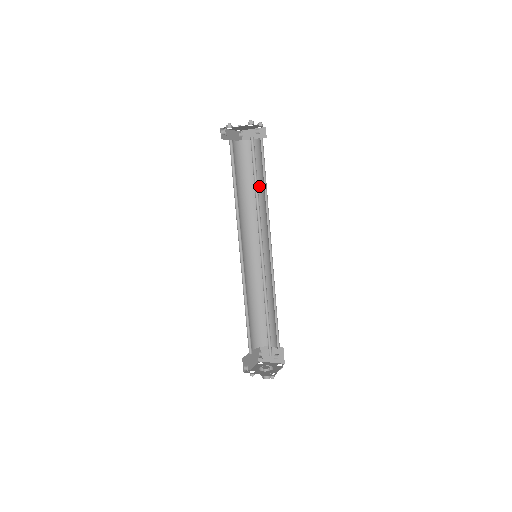
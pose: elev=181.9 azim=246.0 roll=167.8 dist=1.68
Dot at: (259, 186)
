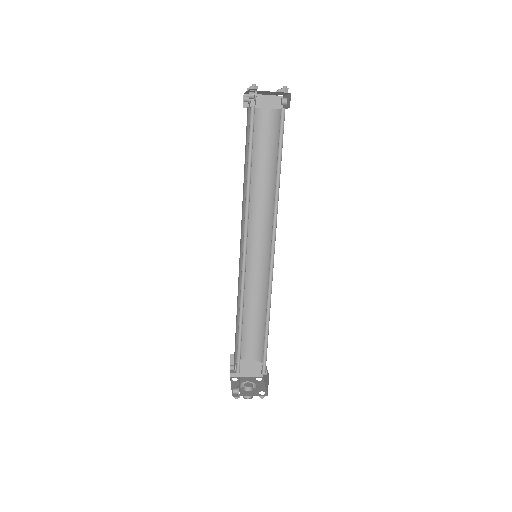
Dot at: (265, 169)
